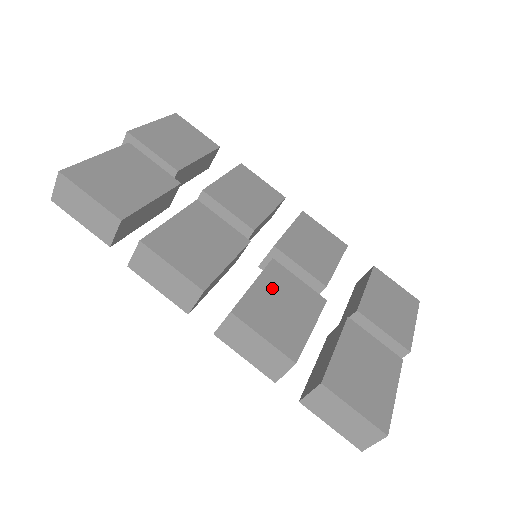
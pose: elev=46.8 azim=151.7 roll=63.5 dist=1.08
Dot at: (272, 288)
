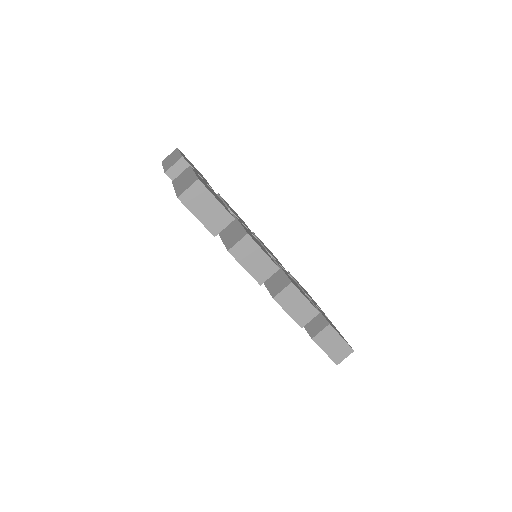
Dot at: (286, 273)
